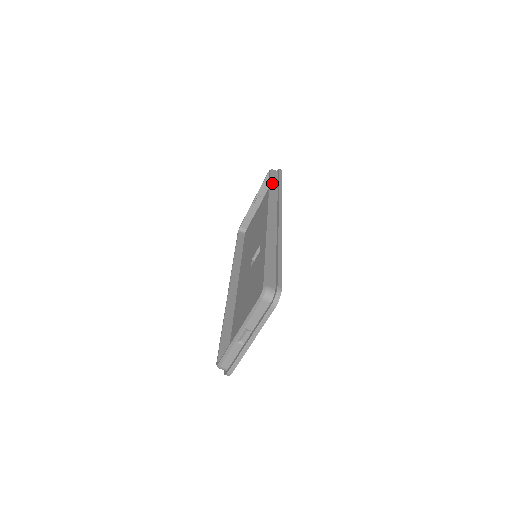
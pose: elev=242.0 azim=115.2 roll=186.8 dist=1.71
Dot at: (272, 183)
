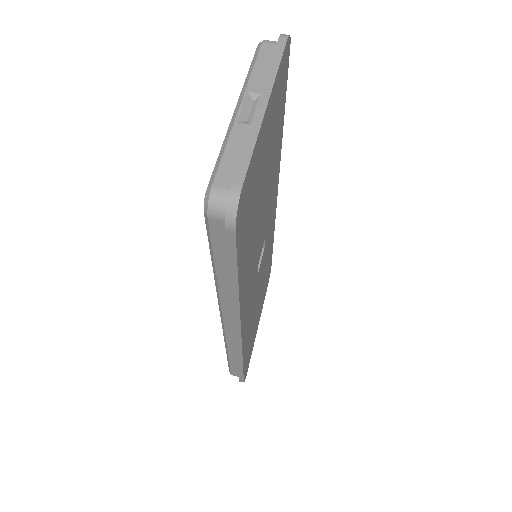
Dot at: occluded
